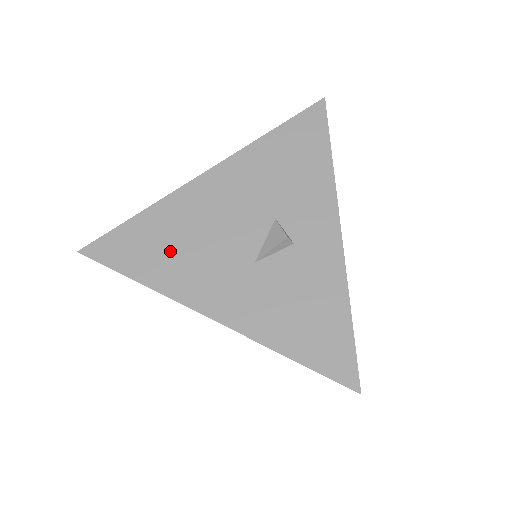
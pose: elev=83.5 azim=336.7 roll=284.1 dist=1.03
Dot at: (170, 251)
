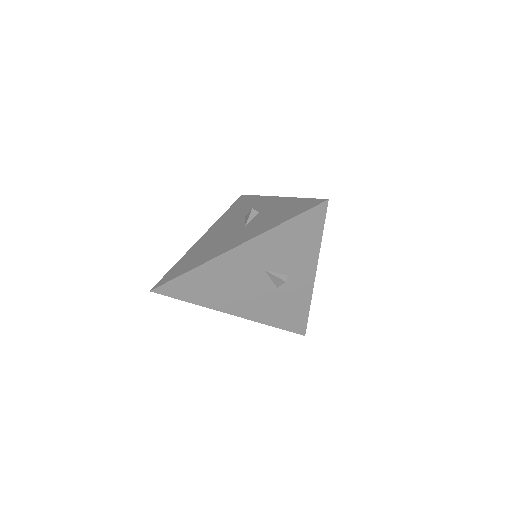
Dot at: (200, 255)
